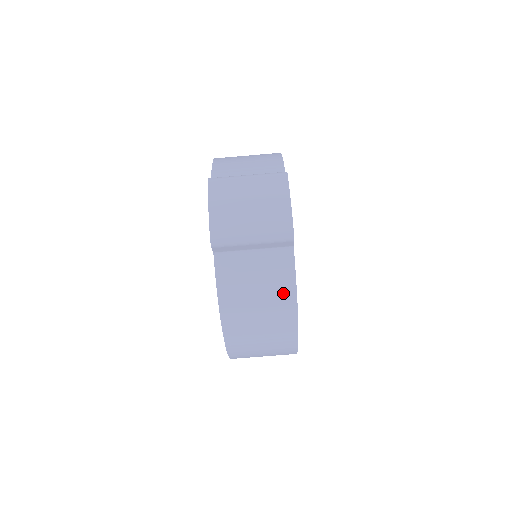
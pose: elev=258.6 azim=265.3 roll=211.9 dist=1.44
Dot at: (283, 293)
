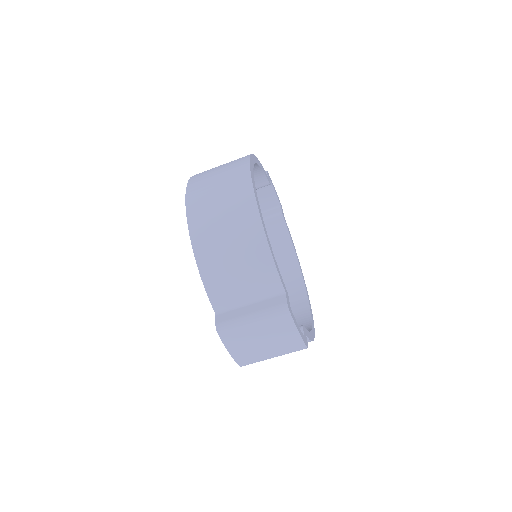
Dot at: occluded
